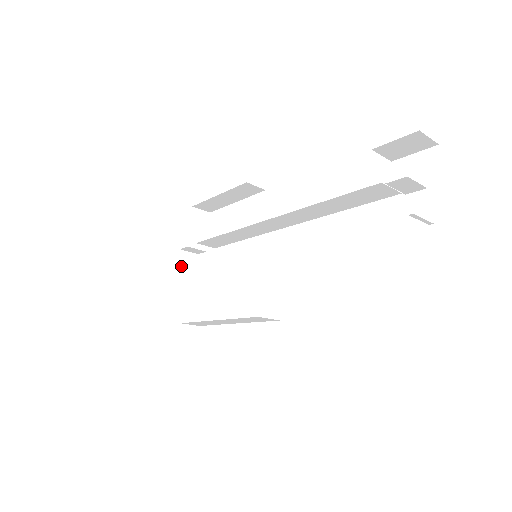
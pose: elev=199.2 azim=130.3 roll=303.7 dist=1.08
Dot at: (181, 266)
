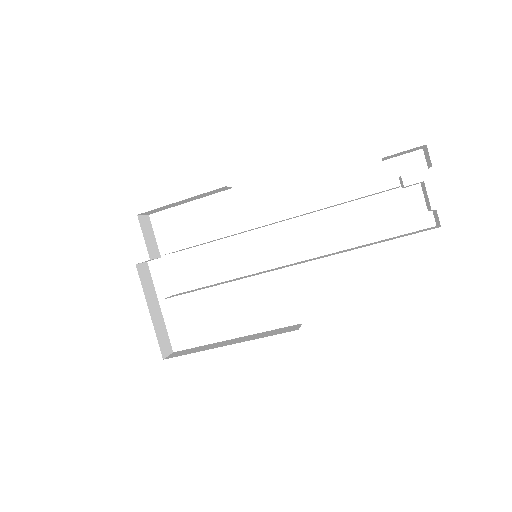
Dot at: (142, 281)
